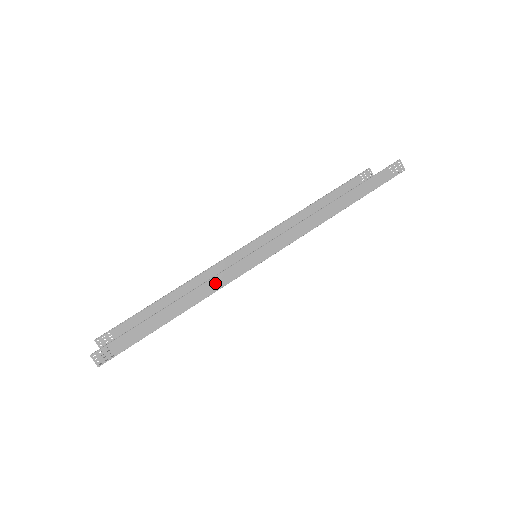
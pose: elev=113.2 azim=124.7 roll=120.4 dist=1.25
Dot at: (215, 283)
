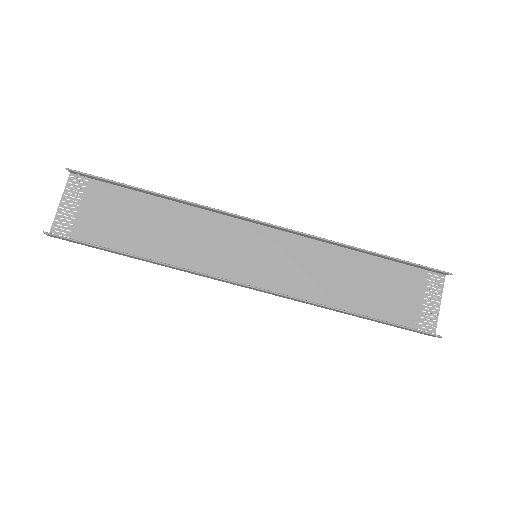
Dot at: (189, 272)
